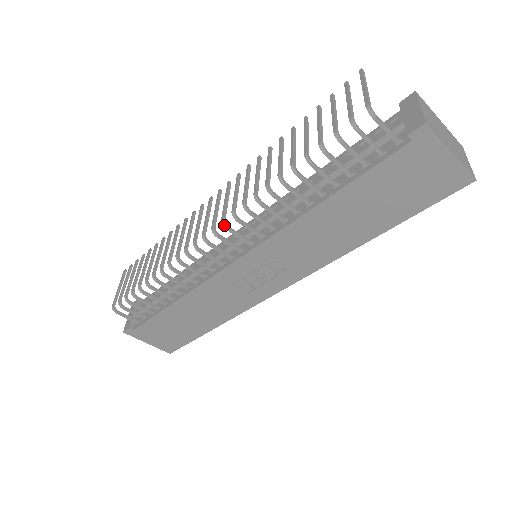
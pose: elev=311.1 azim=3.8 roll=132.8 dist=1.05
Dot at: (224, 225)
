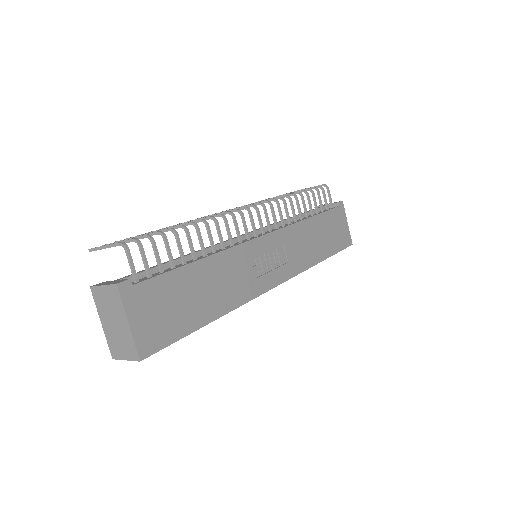
Dot at: (263, 204)
